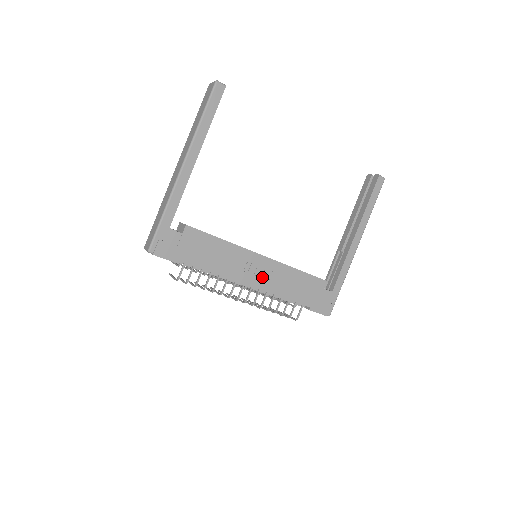
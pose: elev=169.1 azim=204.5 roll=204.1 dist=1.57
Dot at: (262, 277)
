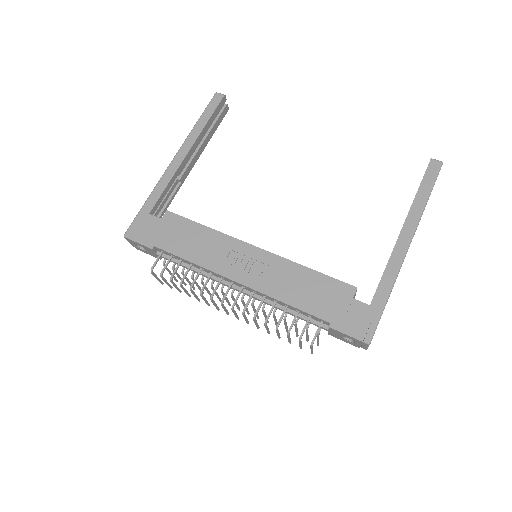
Dot at: (254, 273)
